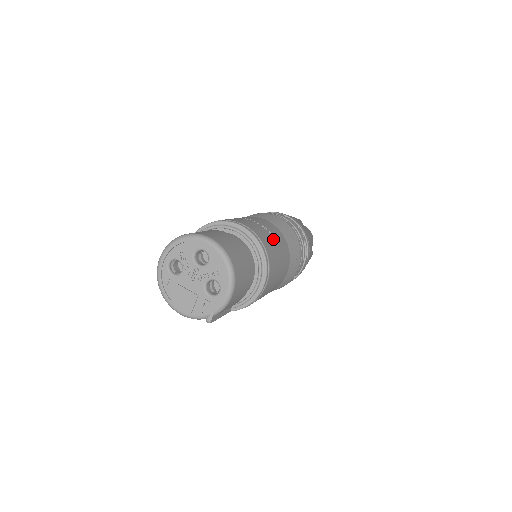
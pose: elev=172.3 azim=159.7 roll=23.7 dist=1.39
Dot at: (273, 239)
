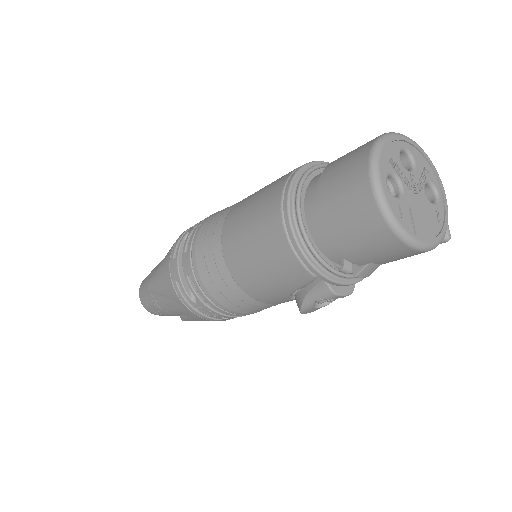
Dot at: occluded
